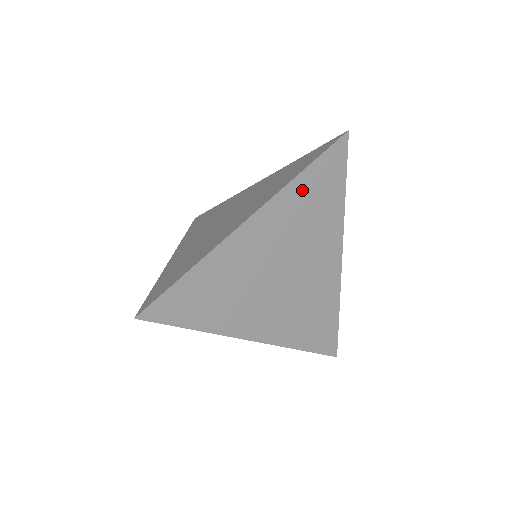
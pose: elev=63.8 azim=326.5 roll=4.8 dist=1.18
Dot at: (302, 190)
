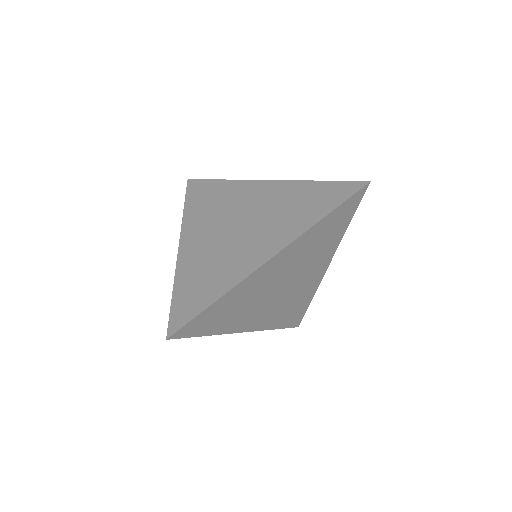
Dot at: (319, 230)
